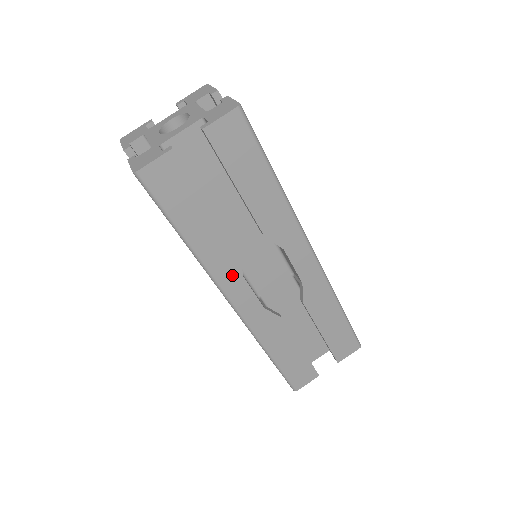
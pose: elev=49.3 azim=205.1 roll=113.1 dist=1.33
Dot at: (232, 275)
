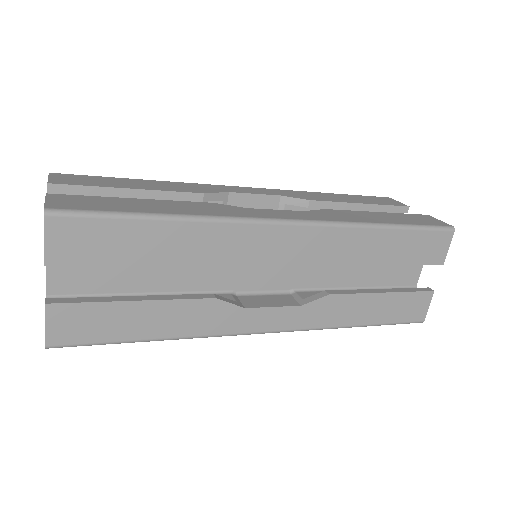
Dot at: occluded
